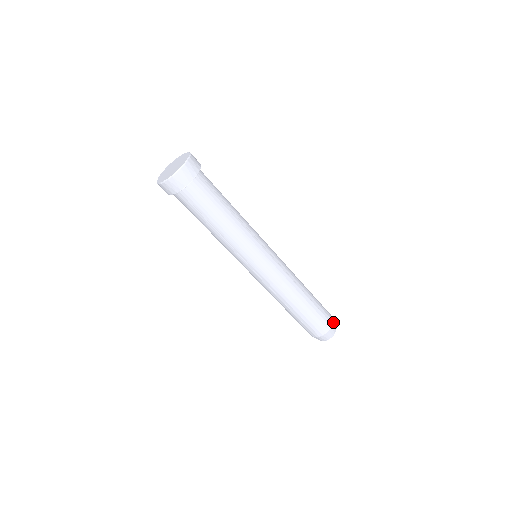
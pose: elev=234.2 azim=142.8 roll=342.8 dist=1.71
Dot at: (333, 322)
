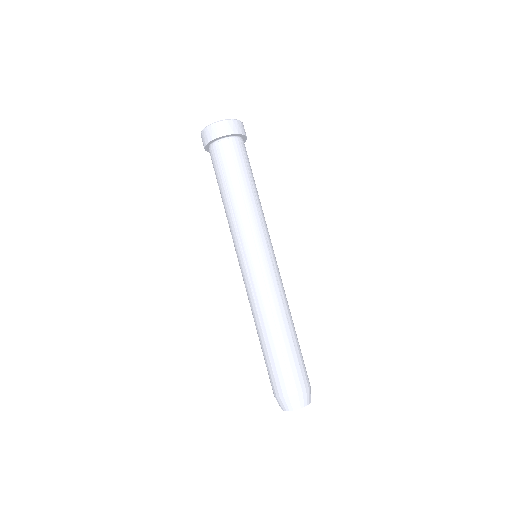
Dot at: occluded
